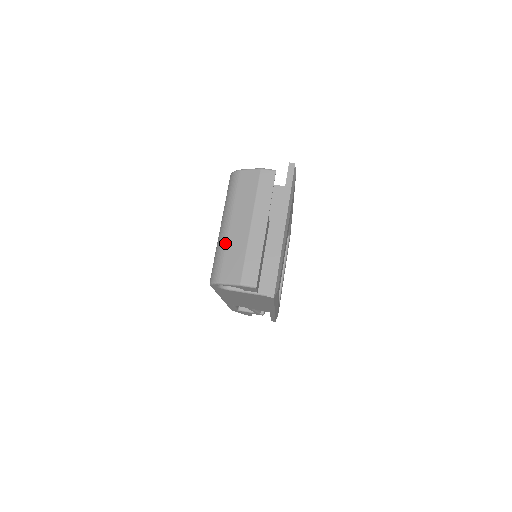
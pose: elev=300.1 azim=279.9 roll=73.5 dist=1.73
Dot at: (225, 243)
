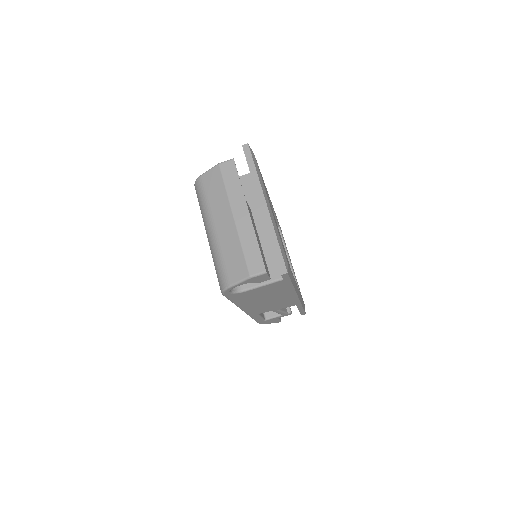
Dot at: (218, 247)
